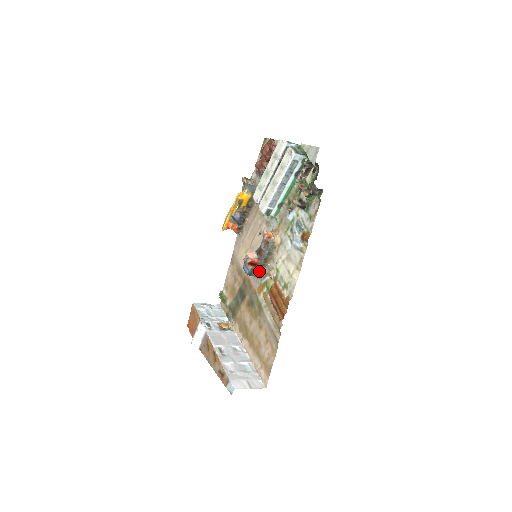
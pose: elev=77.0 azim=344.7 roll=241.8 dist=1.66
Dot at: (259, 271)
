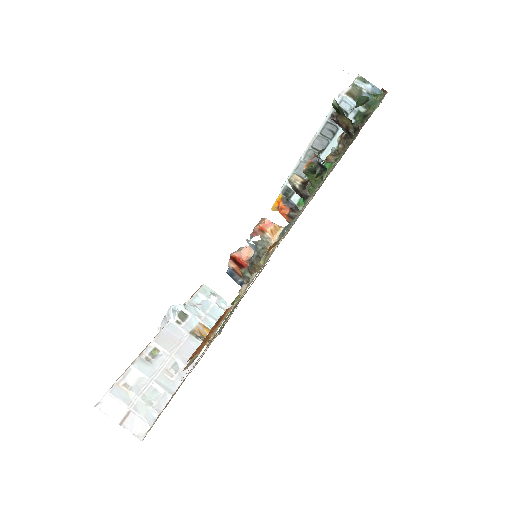
Dot at: (245, 279)
